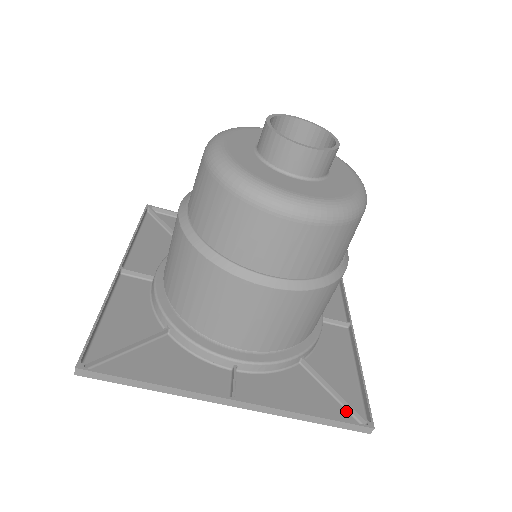
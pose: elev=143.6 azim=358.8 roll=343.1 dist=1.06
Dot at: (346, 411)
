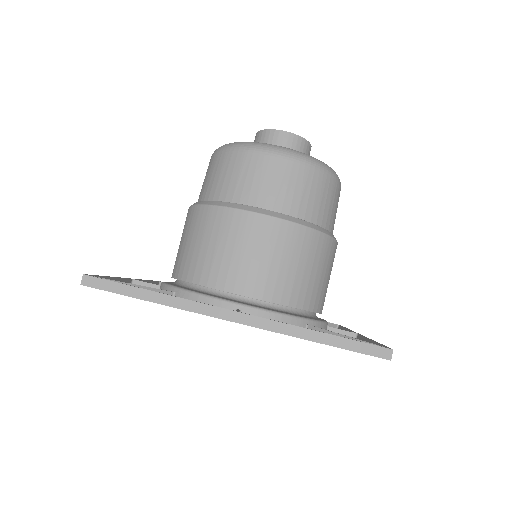
Dot at: occluded
